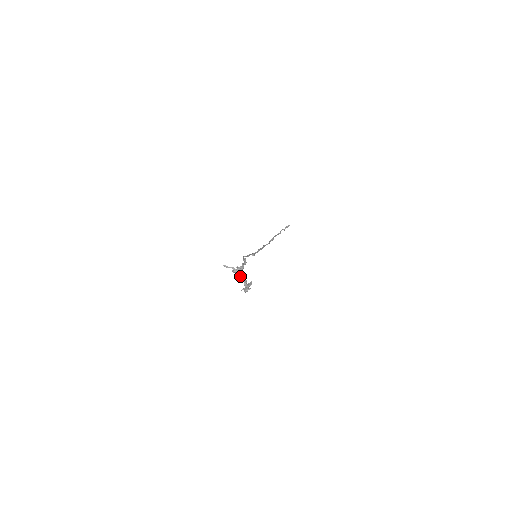
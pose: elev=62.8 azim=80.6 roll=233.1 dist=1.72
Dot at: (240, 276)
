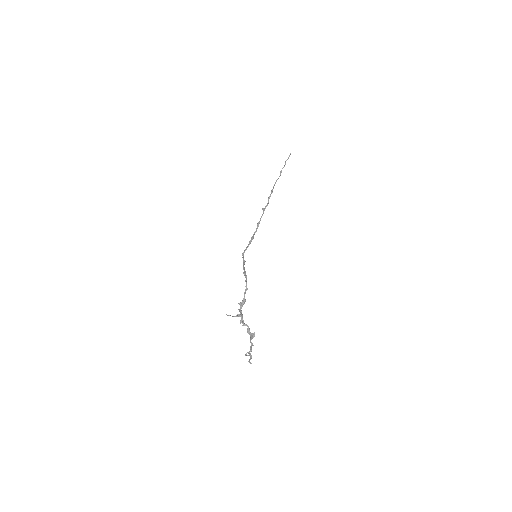
Dot at: (243, 323)
